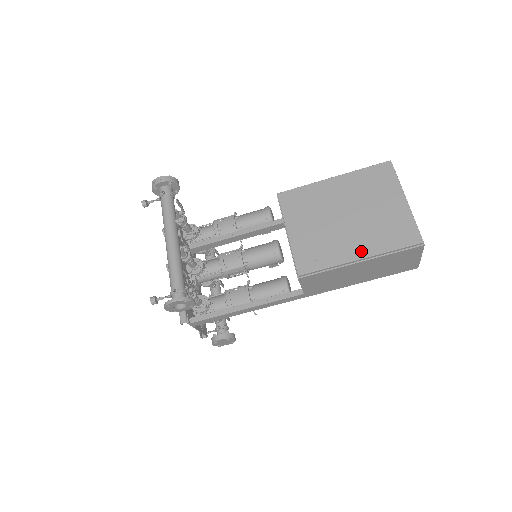
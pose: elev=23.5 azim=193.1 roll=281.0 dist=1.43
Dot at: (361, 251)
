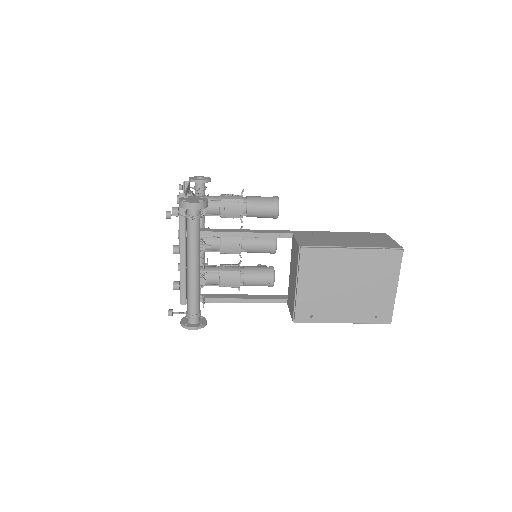
Dot at: (347, 318)
